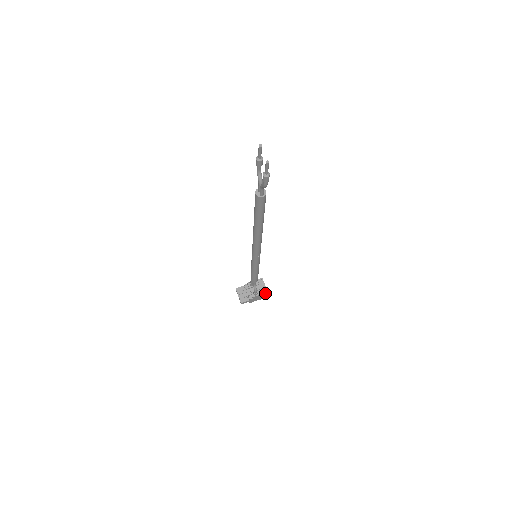
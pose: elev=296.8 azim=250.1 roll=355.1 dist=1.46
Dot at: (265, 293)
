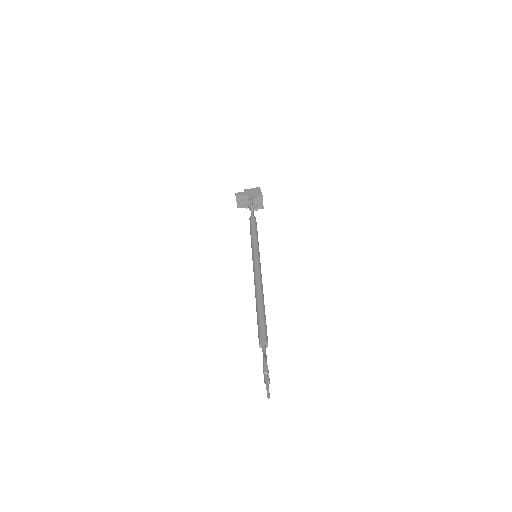
Dot at: (261, 208)
